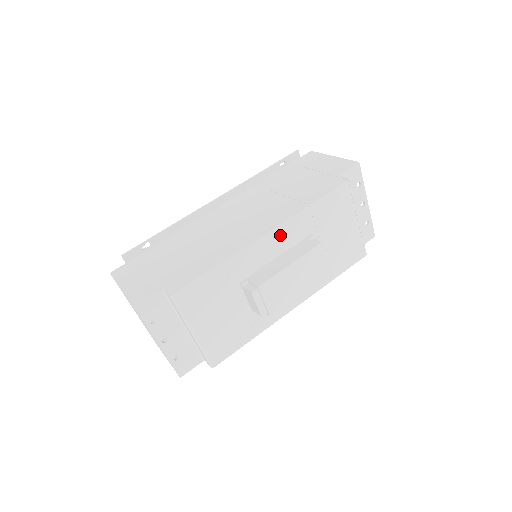
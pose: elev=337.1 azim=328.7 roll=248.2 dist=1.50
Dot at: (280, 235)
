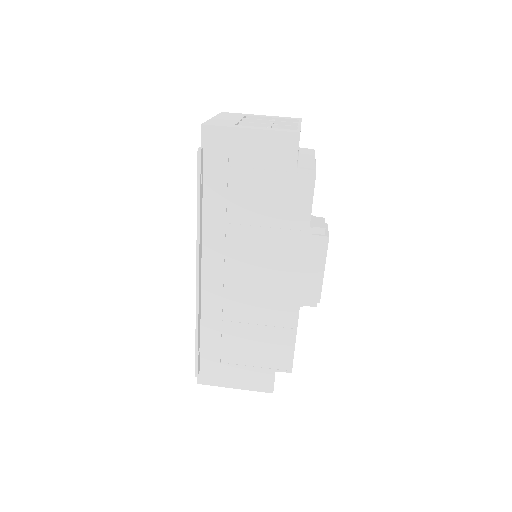
Dot at: occluded
